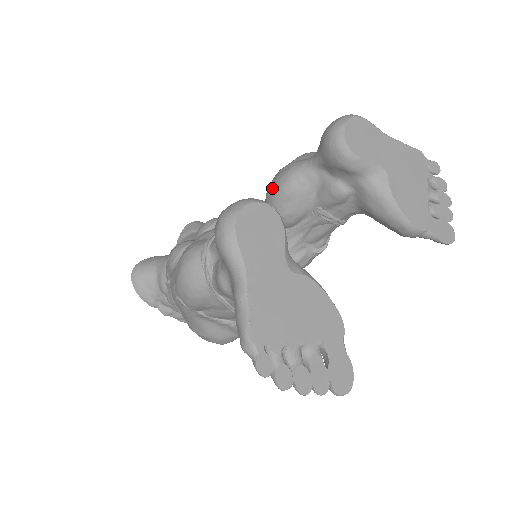
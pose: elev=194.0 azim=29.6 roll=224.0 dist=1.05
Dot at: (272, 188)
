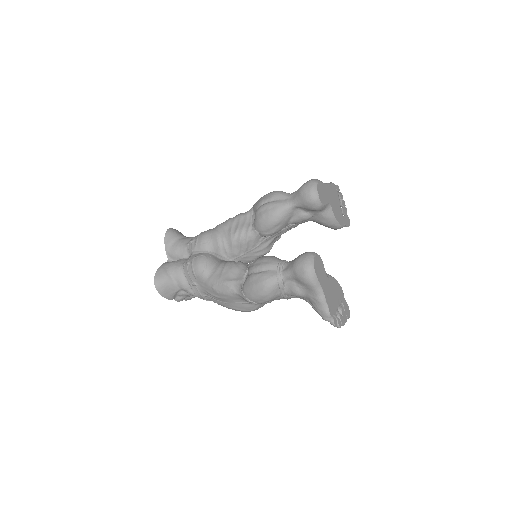
Dot at: (266, 219)
